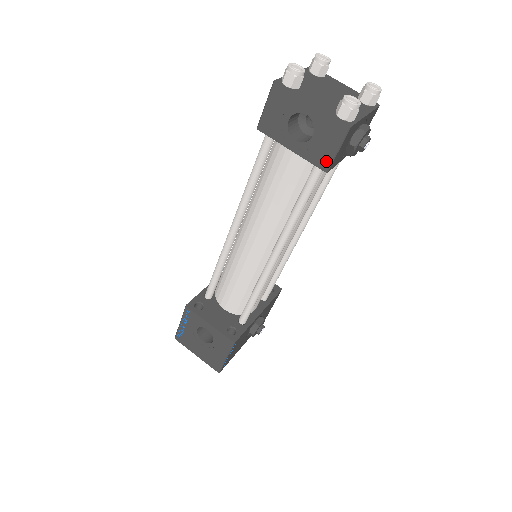
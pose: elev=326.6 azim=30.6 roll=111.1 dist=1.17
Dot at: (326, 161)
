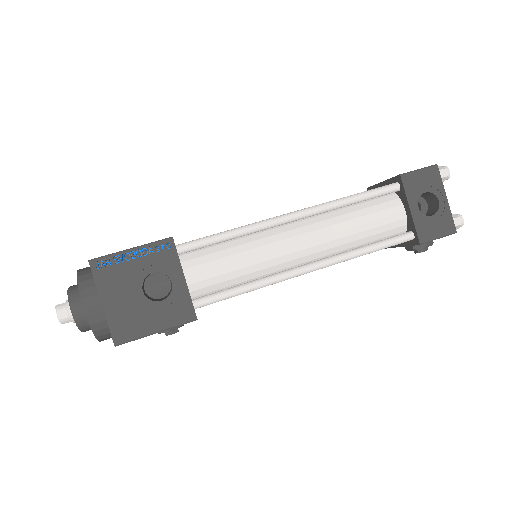
Dot at: (426, 237)
